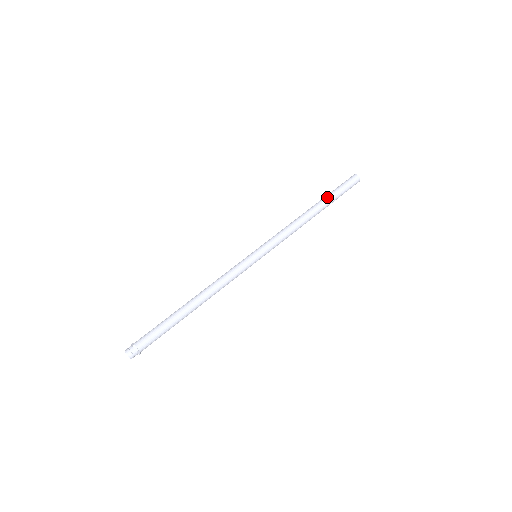
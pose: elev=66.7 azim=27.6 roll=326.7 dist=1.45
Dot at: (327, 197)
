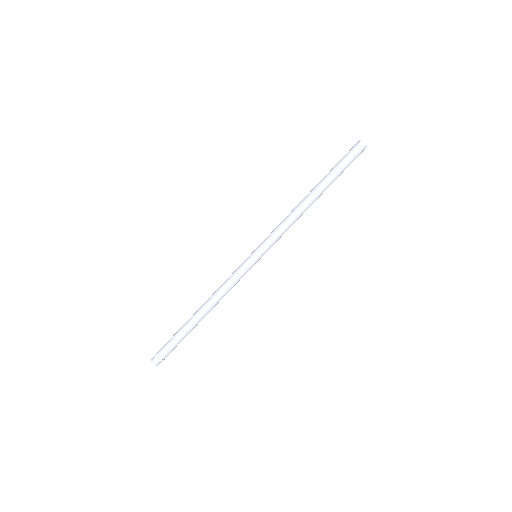
Dot at: (325, 176)
